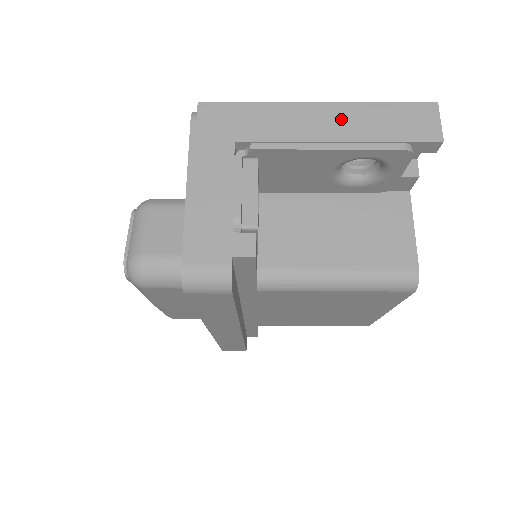
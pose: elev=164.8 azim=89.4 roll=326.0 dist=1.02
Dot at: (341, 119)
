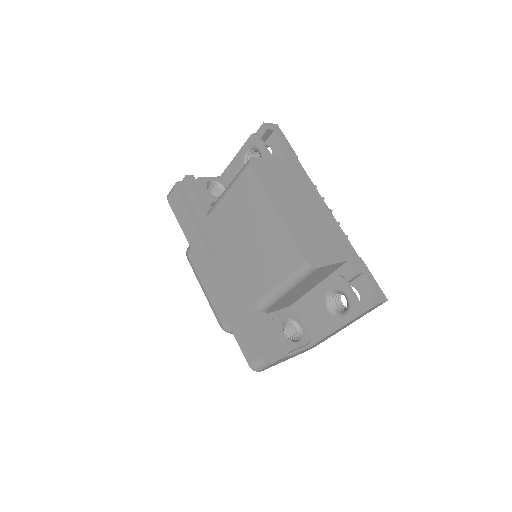
Dot at: occluded
